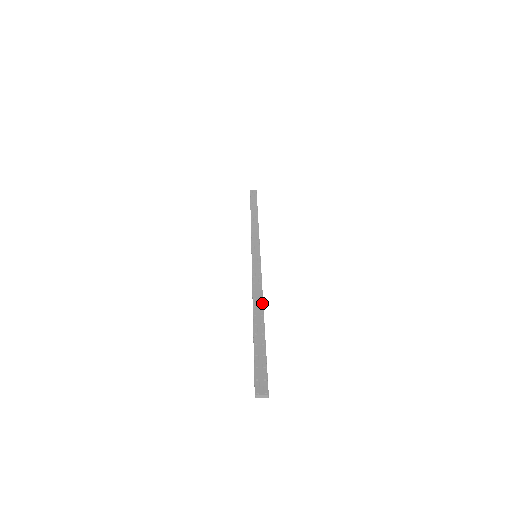
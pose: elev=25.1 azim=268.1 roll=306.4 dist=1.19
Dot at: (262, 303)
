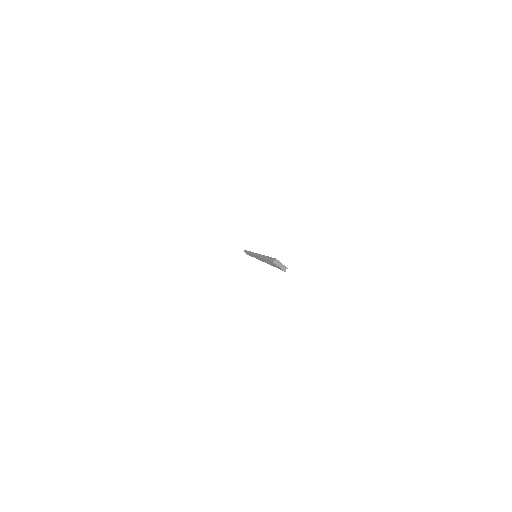
Dot at: occluded
